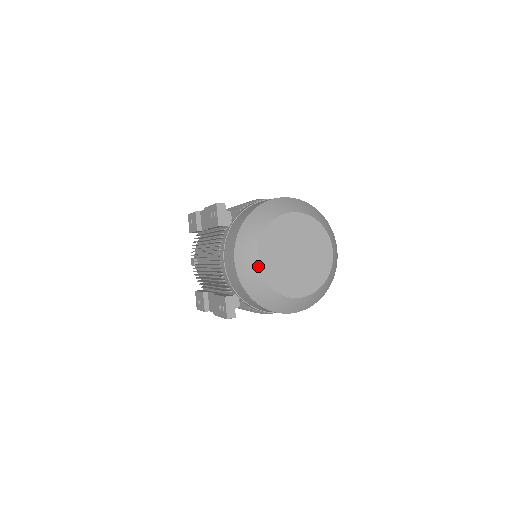
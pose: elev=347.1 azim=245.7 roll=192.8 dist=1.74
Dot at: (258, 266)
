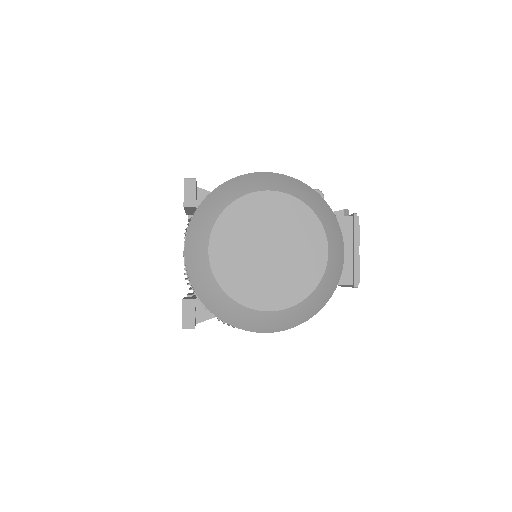
Dot at: (208, 260)
